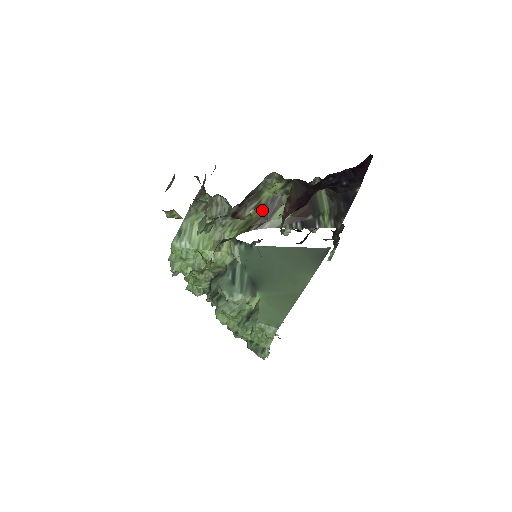
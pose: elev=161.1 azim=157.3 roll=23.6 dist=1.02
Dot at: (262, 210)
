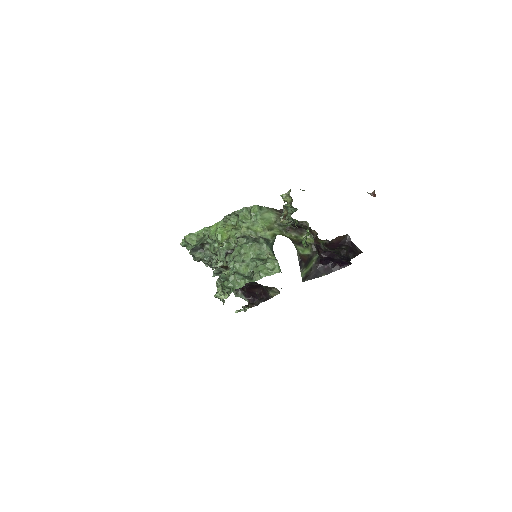
Dot at: (296, 240)
